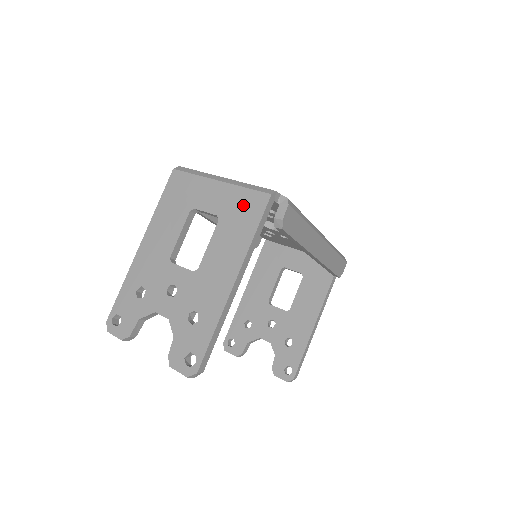
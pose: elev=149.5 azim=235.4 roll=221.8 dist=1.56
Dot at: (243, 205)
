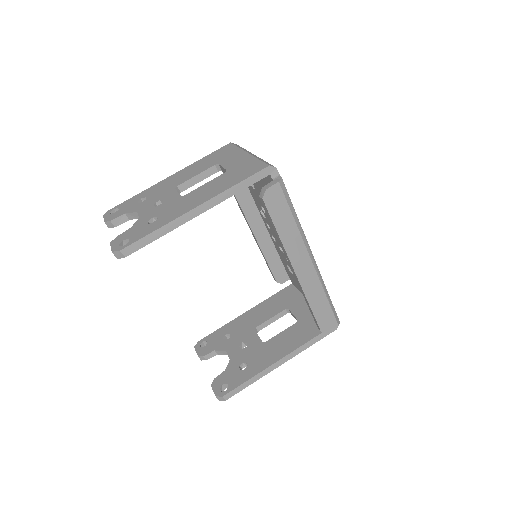
Dot at: (247, 168)
